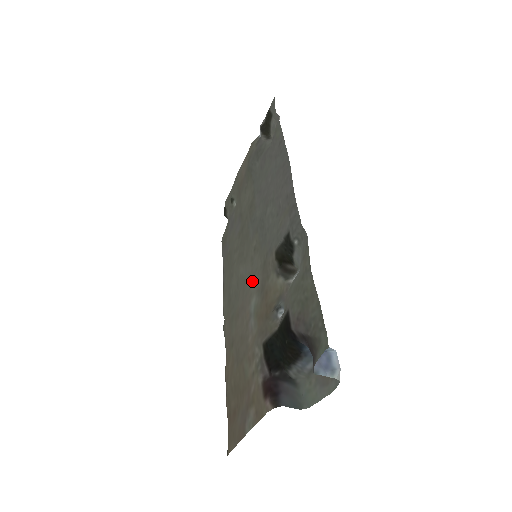
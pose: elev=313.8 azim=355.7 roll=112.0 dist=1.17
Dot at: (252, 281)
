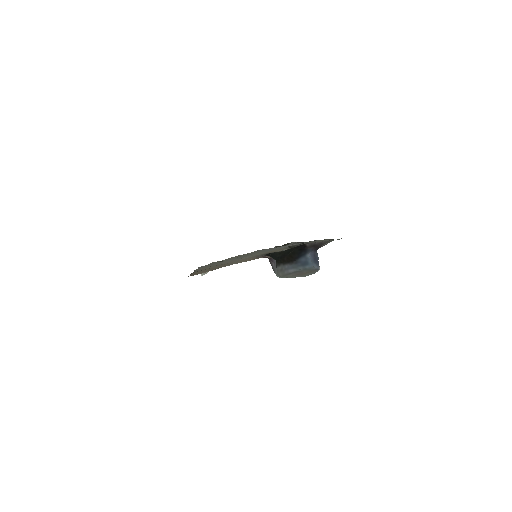
Dot at: occluded
